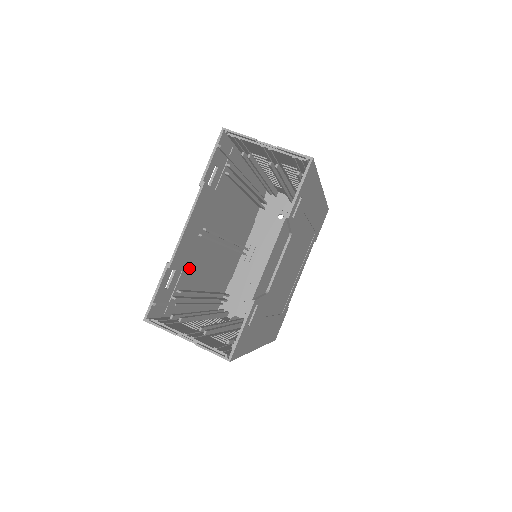
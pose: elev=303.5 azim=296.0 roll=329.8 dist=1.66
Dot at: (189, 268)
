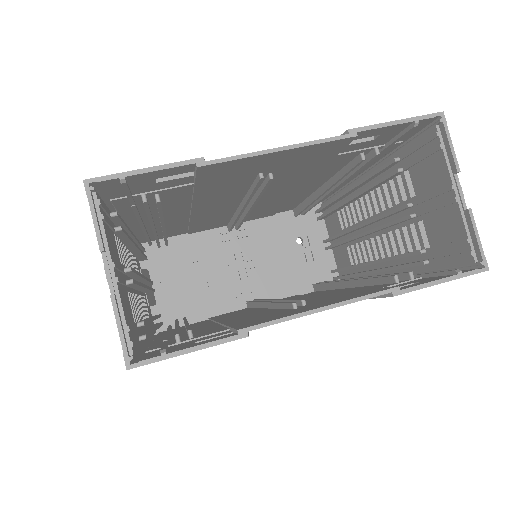
Dot at: (200, 189)
